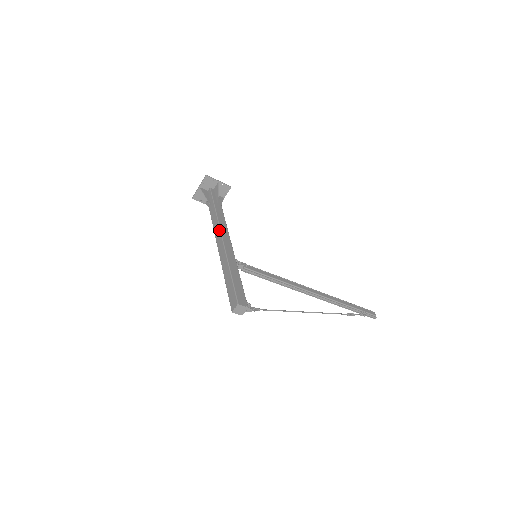
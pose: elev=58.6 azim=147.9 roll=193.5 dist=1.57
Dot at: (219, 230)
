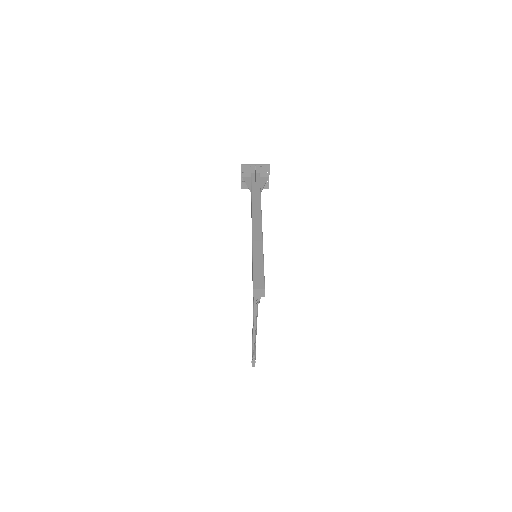
Dot at: (261, 215)
